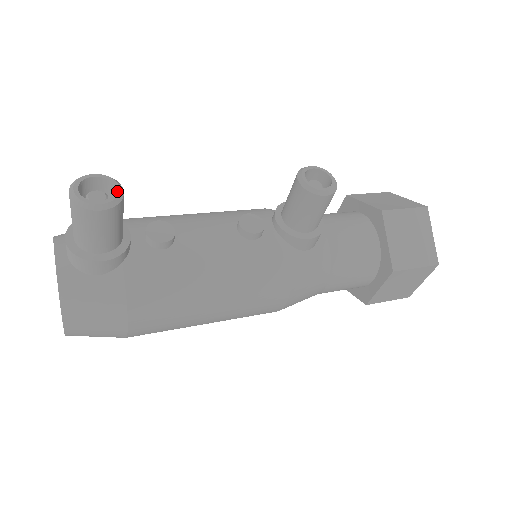
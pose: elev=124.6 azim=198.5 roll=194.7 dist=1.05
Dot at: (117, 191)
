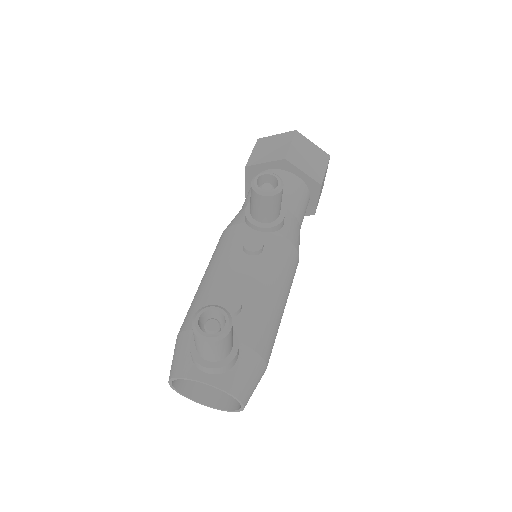
Dot at: (220, 310)
